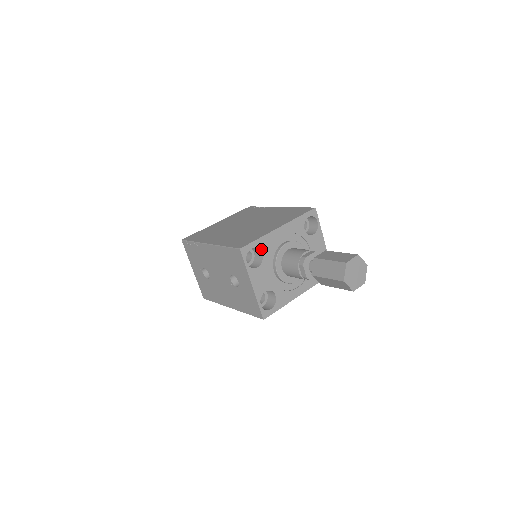
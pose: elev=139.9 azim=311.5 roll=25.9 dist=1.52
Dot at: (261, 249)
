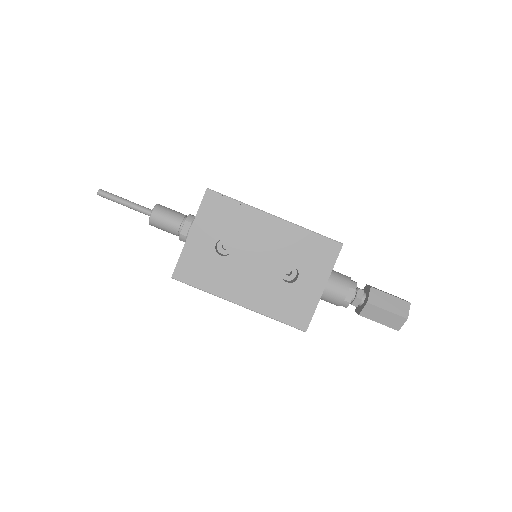
Dot at: occluded
